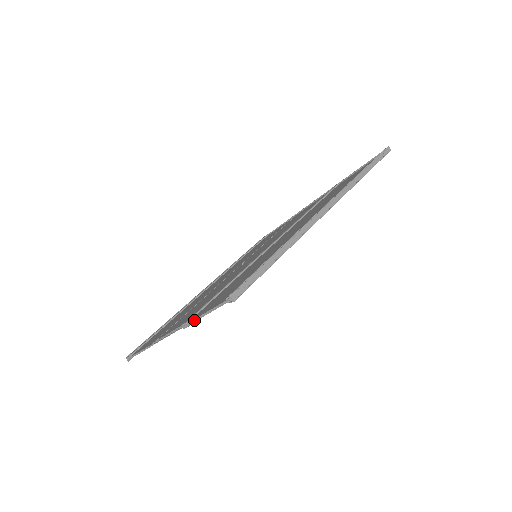
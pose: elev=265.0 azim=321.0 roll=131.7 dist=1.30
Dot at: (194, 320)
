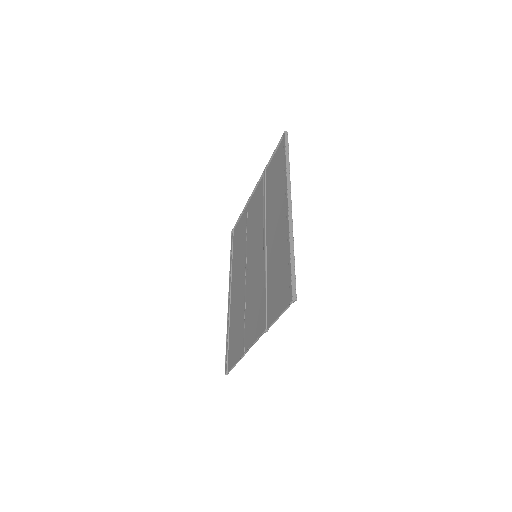
Dot at: (272, 324)
